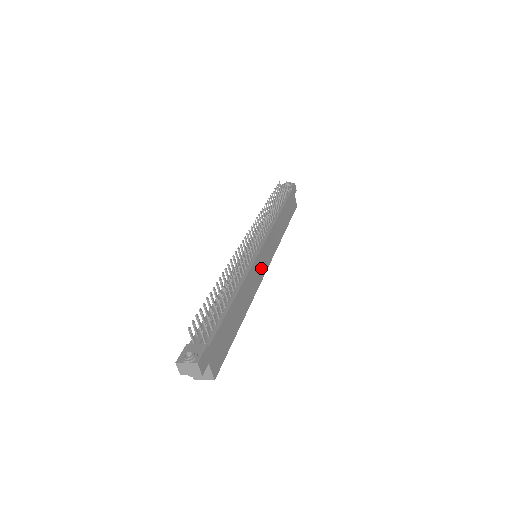
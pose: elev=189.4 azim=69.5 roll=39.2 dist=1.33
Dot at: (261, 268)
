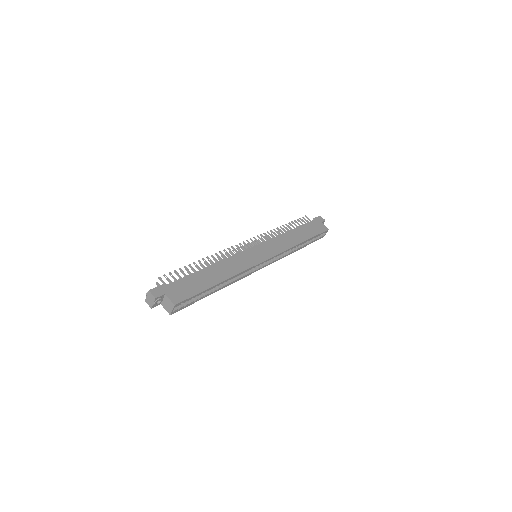
Dot at: (254, 258)
